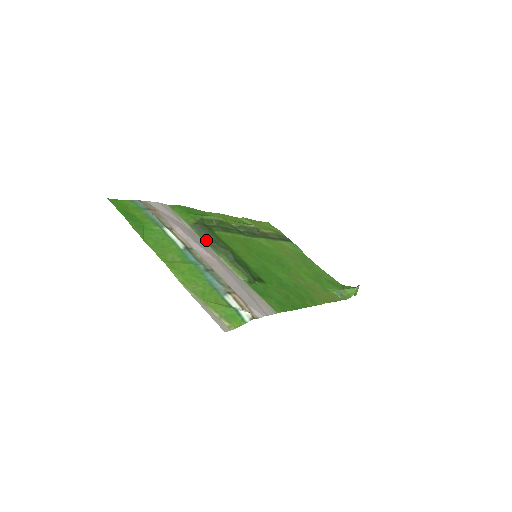
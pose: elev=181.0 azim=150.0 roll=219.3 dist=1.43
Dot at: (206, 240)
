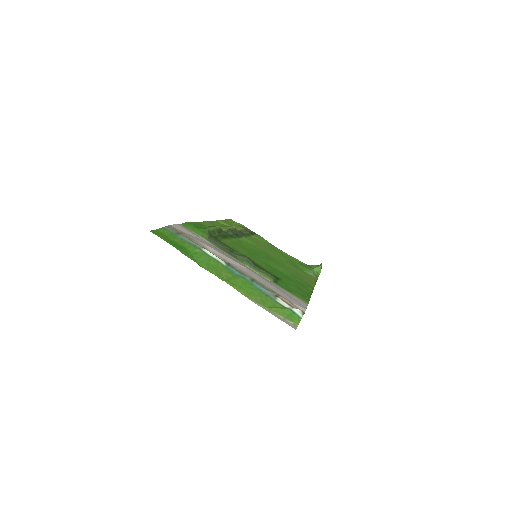
Dot at: (226, 252)
